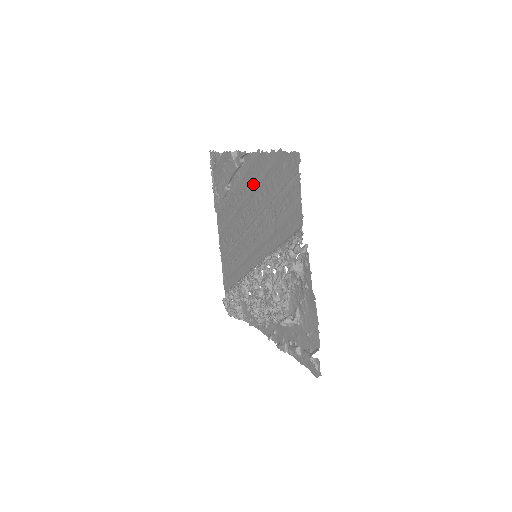
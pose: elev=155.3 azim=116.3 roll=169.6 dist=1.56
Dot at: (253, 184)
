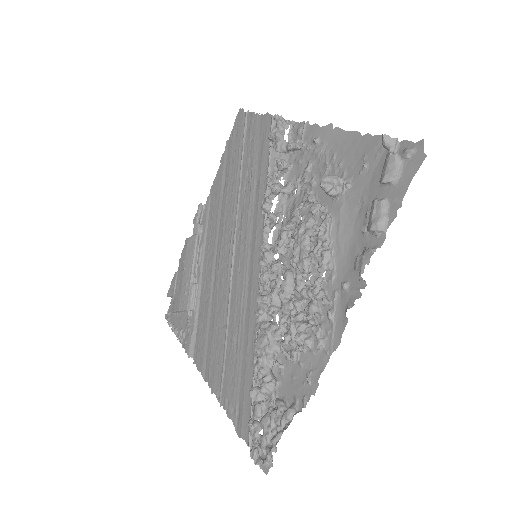
Dot at: (218, 214)
